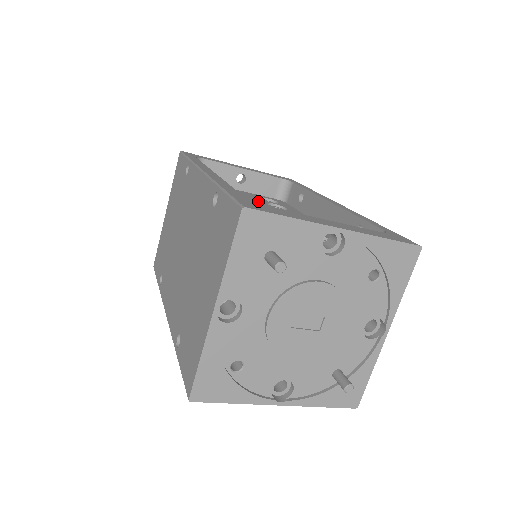
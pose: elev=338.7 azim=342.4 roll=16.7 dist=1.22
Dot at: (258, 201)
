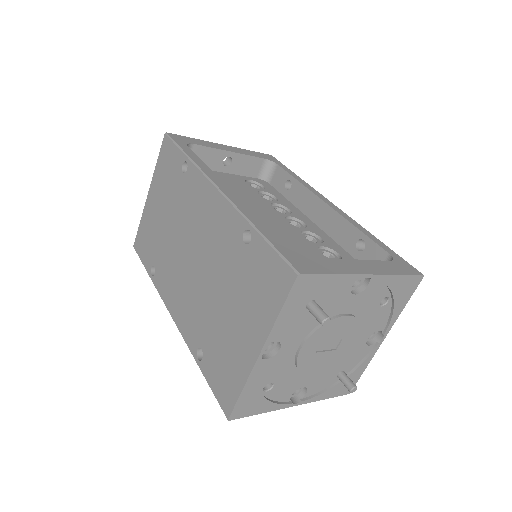
Dot at: (250, 192)
